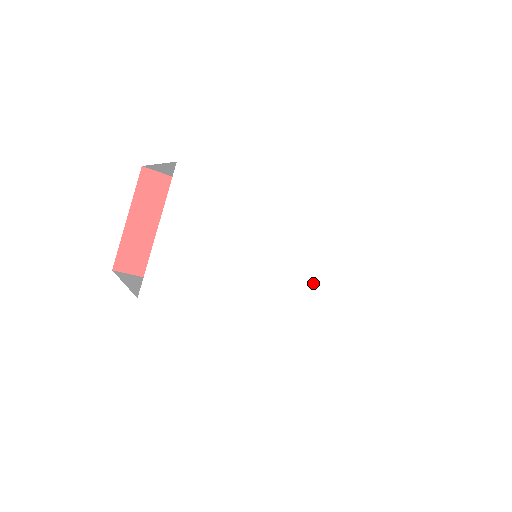
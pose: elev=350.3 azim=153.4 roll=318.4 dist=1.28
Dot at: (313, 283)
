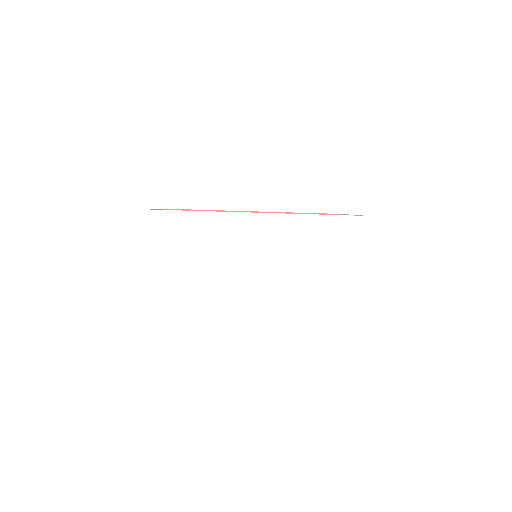
Dot at: (289, 270)
